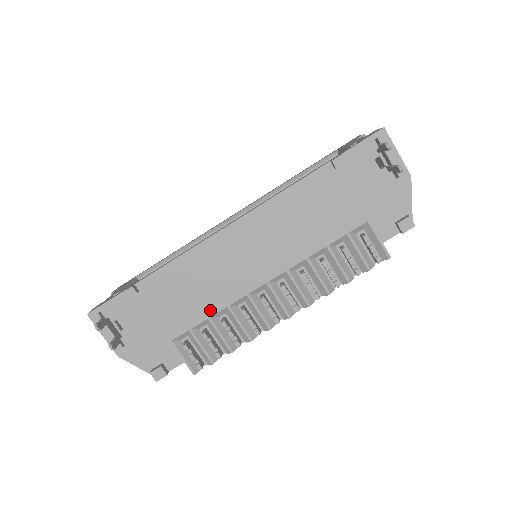
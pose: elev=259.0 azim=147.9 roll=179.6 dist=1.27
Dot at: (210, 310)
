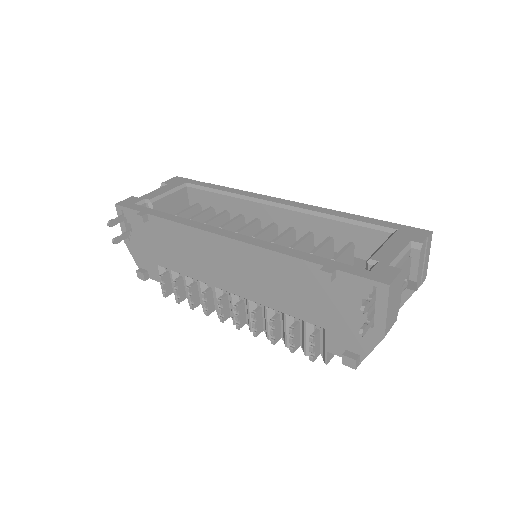
Dot at: (187, 272)
